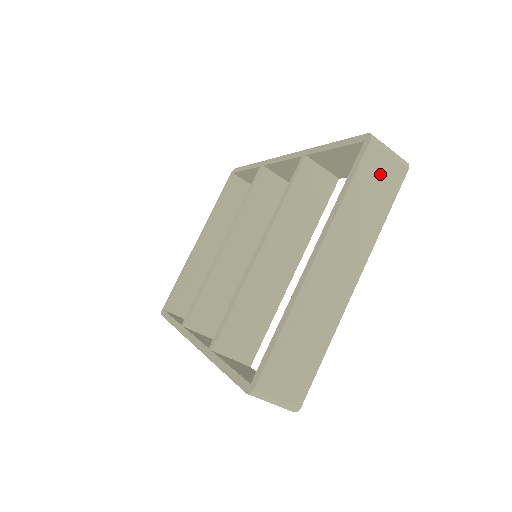
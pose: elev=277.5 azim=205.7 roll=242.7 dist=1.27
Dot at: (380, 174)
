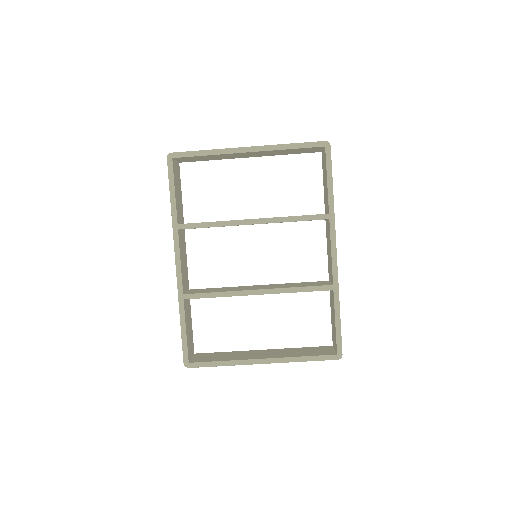
Dot at: occluded
